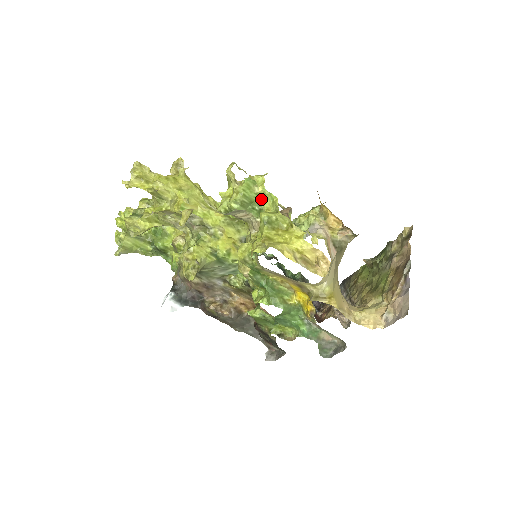
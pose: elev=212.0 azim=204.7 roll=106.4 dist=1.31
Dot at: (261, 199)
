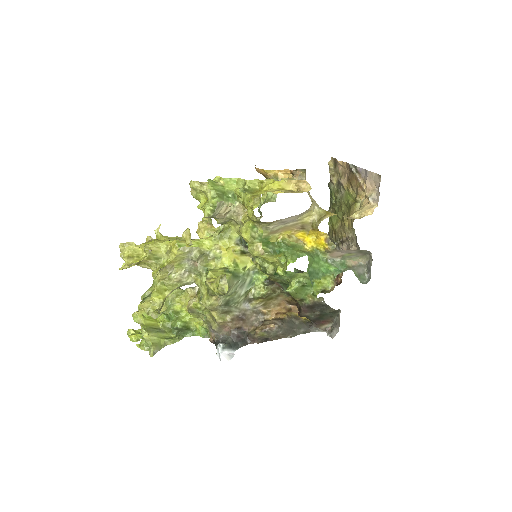
Dot at: (228, 188)
